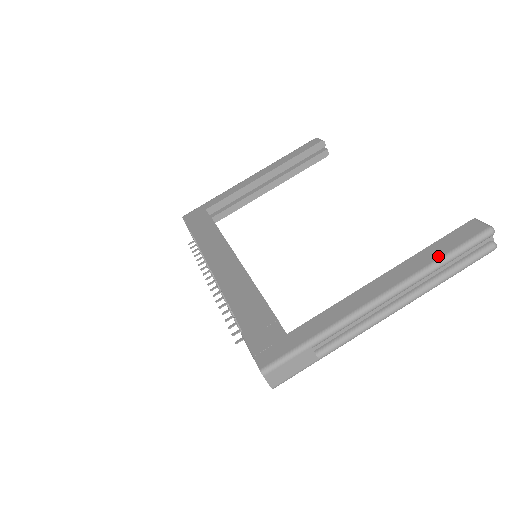
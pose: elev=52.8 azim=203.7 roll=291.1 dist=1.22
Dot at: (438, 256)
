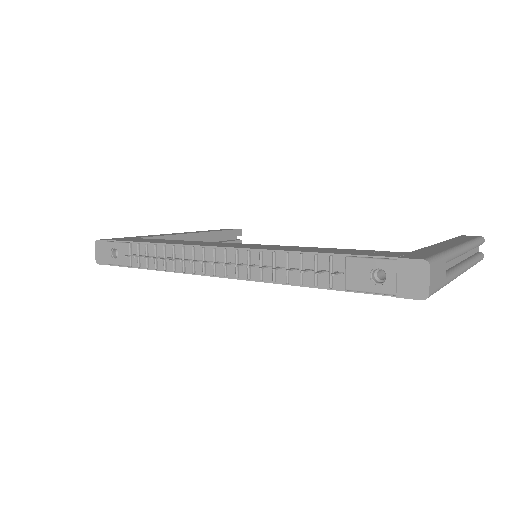
Dot at: (470, 239)
